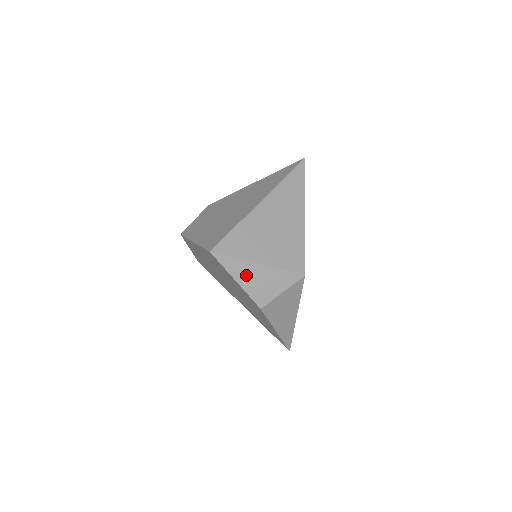
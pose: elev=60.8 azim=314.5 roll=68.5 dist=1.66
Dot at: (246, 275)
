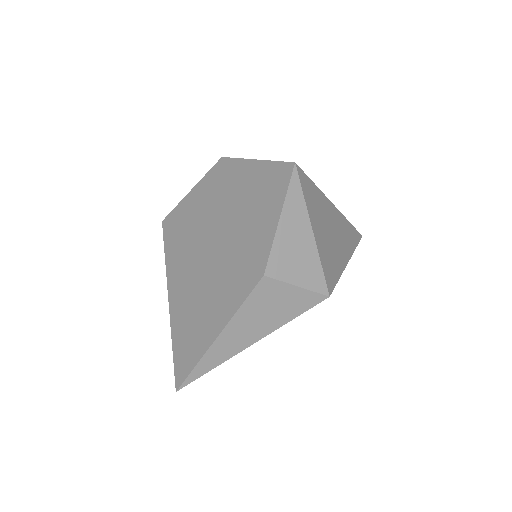
Dot at: (293, 225)
